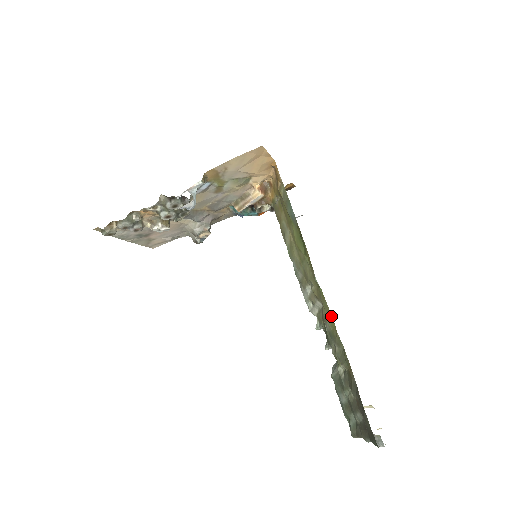
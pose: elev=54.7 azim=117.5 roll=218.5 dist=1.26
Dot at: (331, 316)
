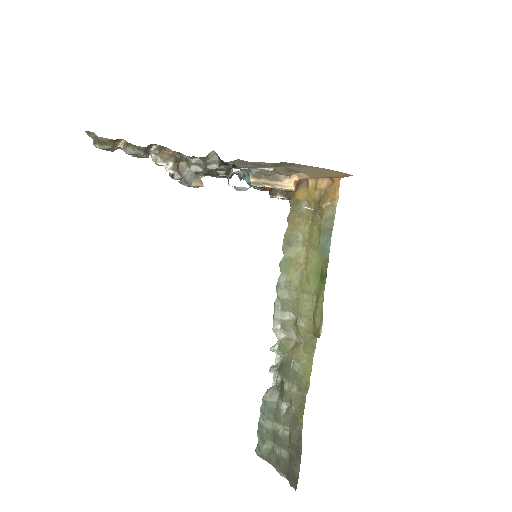
Dot at: occluded
